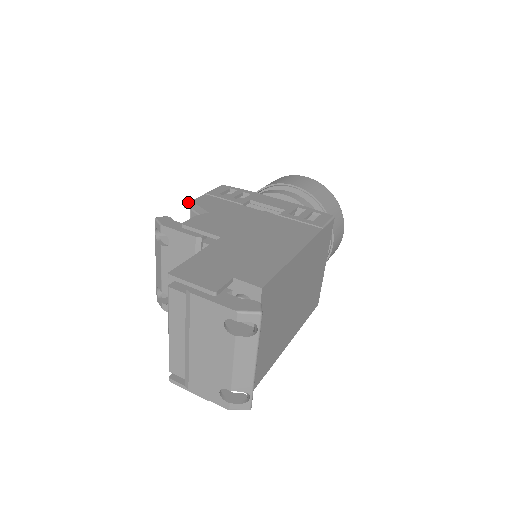
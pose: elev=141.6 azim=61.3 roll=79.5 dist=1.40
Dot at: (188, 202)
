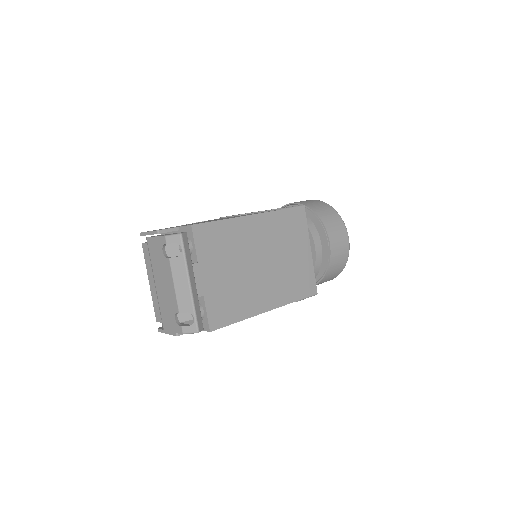
Dot at: occluded
